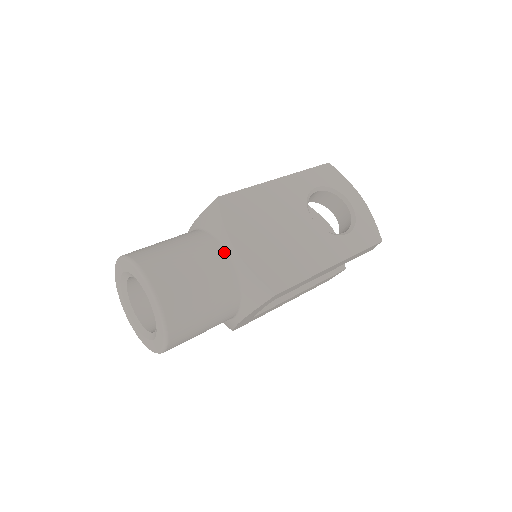
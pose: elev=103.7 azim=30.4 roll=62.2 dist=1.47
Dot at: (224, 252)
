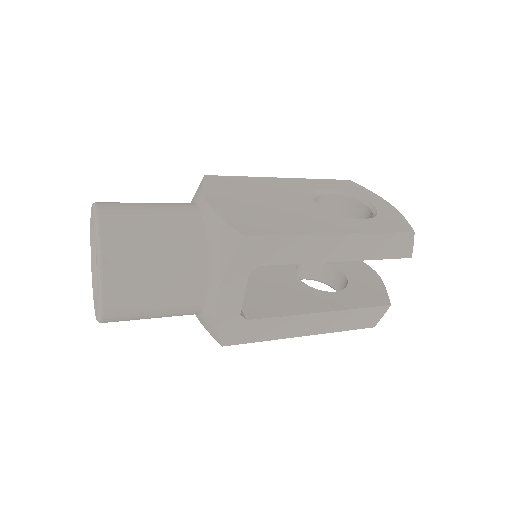
Dot at: (196, 208)
